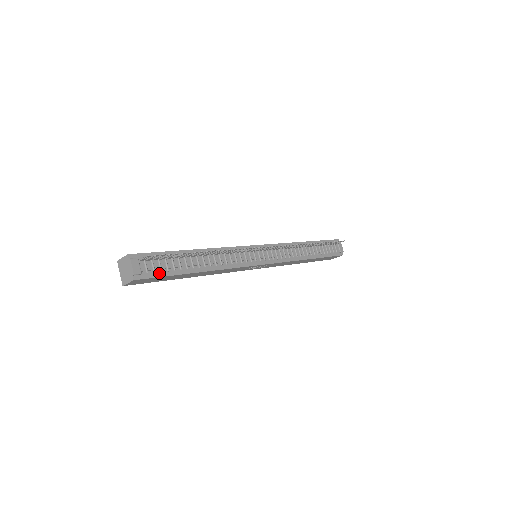
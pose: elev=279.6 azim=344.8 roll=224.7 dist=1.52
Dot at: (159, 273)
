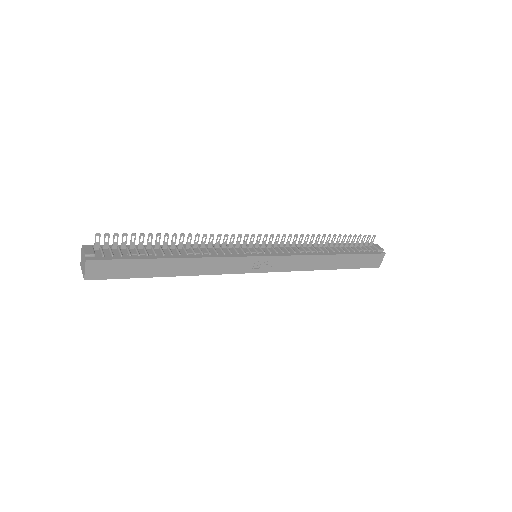
Dot at: (119, 257)
